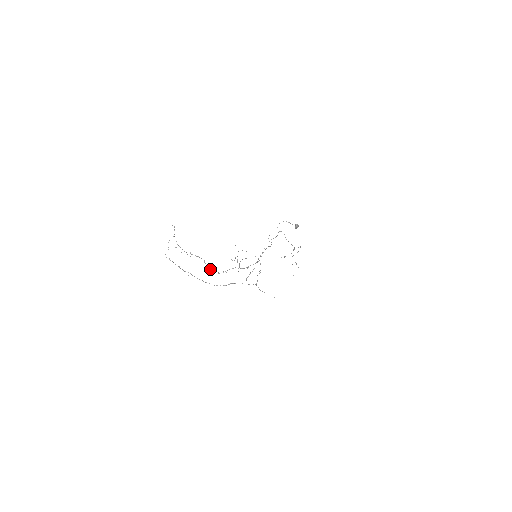
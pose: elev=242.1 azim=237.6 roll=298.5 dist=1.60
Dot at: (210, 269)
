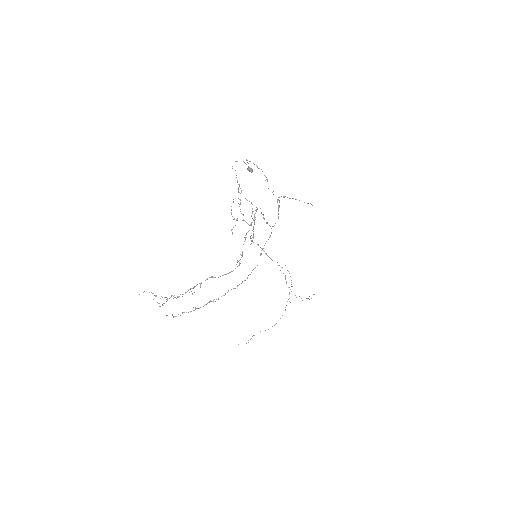
Dot at: occluded
